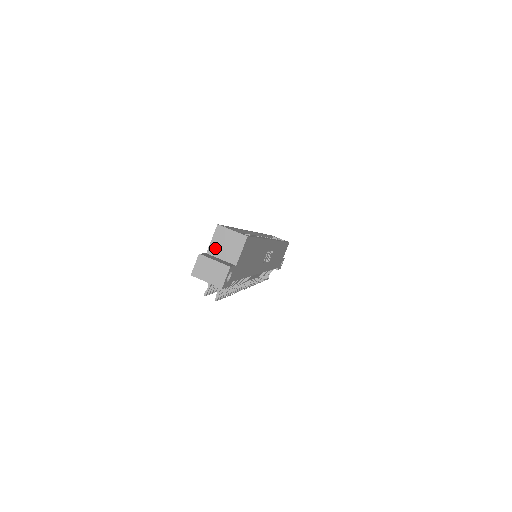
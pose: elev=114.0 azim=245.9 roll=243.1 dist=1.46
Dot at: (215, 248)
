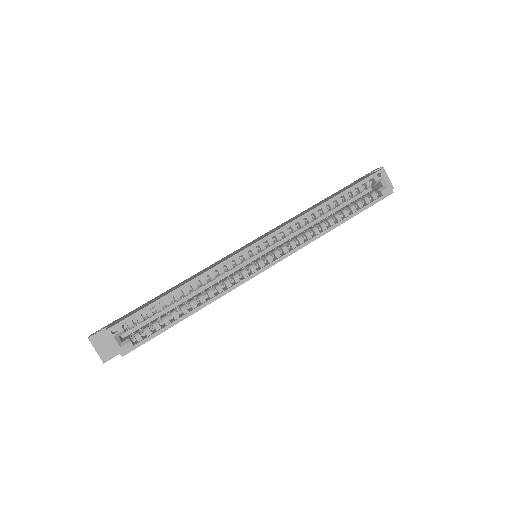
Dot at: occluded
